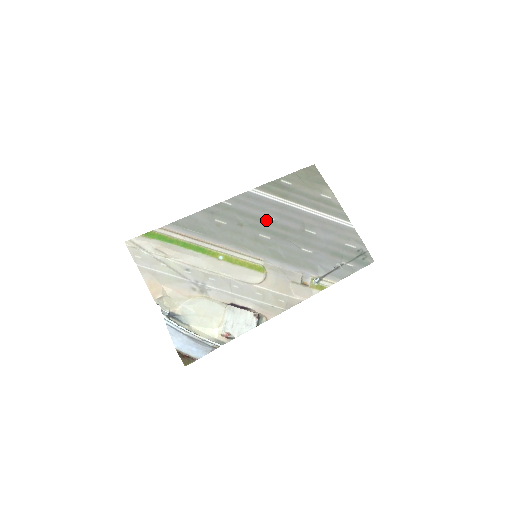
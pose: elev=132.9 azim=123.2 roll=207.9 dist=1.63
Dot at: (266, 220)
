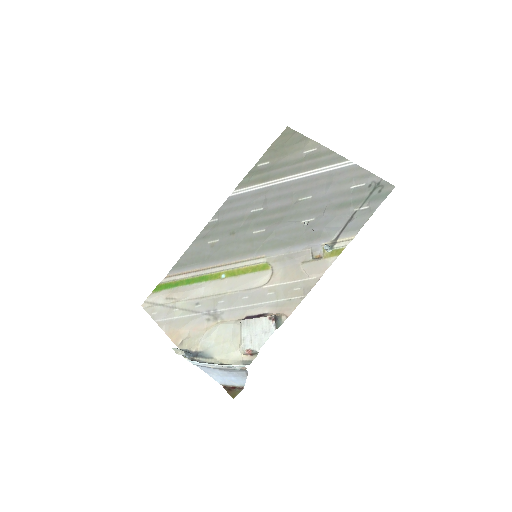
Dot at: (255, 214)
